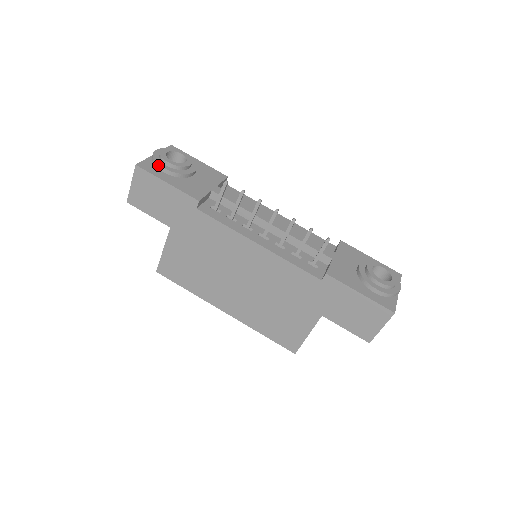
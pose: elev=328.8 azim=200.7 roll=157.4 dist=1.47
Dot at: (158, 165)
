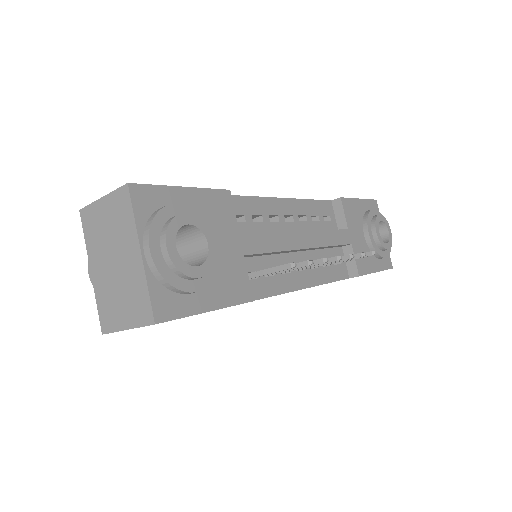
Dot at: (184, 292)
